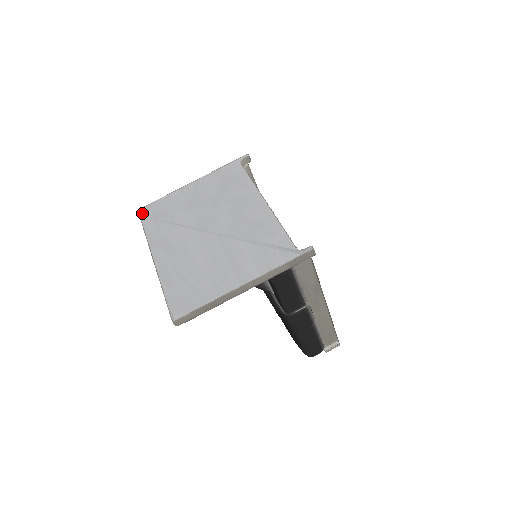
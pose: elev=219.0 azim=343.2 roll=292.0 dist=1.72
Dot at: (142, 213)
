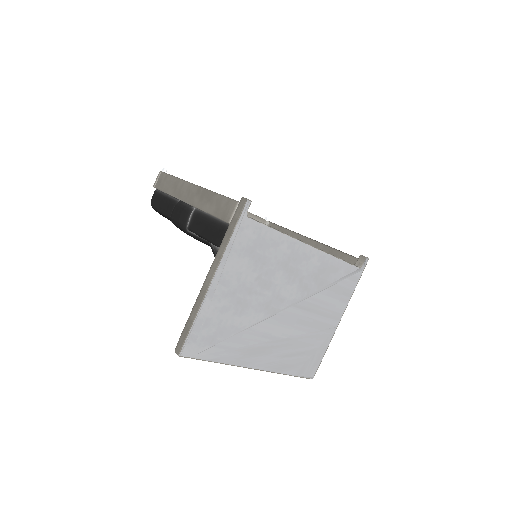
Dot at: (190, 354)
